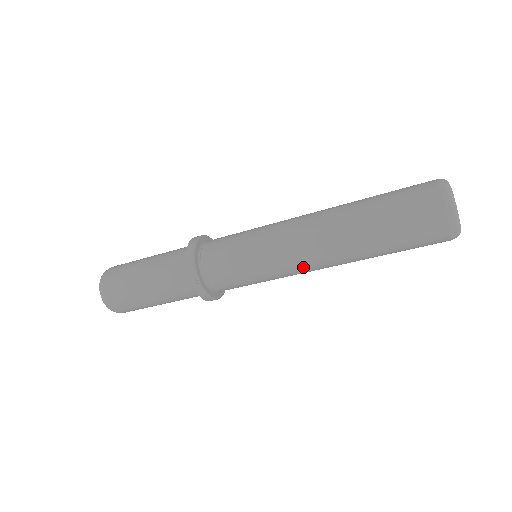
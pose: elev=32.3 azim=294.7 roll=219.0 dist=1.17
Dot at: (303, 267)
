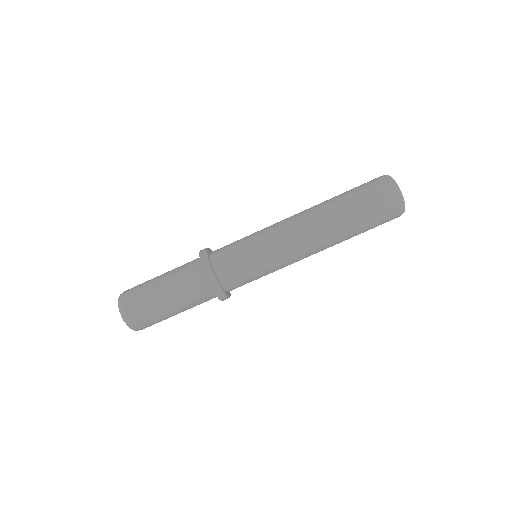
Dot at: (285, 224)
